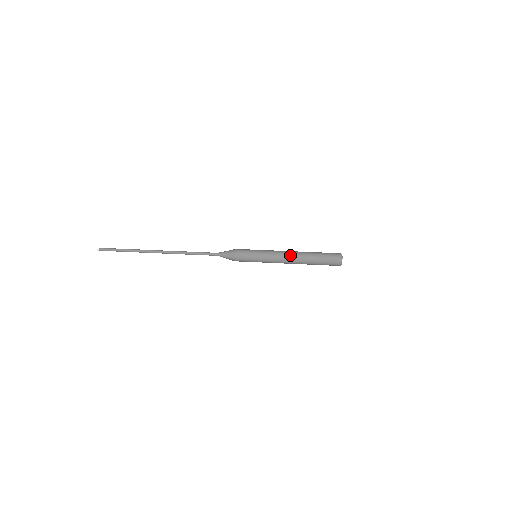
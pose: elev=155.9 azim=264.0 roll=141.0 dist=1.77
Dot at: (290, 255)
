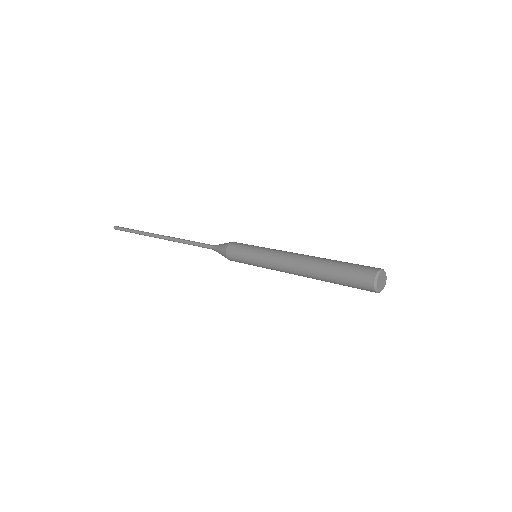
Dot at: (301, 254)
